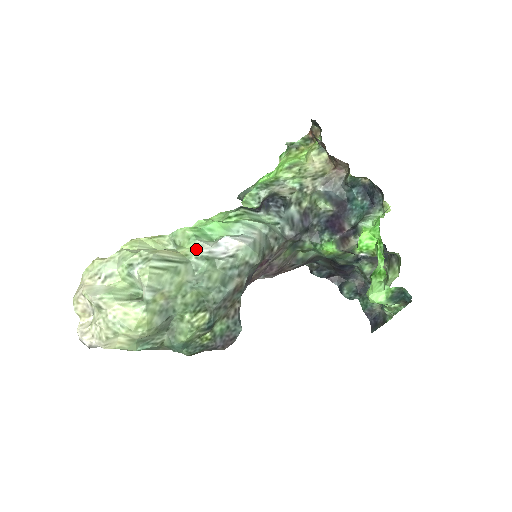
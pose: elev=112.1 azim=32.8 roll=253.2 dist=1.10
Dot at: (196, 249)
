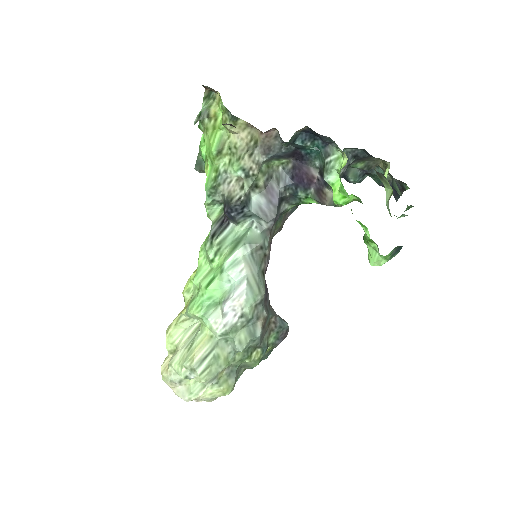
Dot at: (214, 330)
